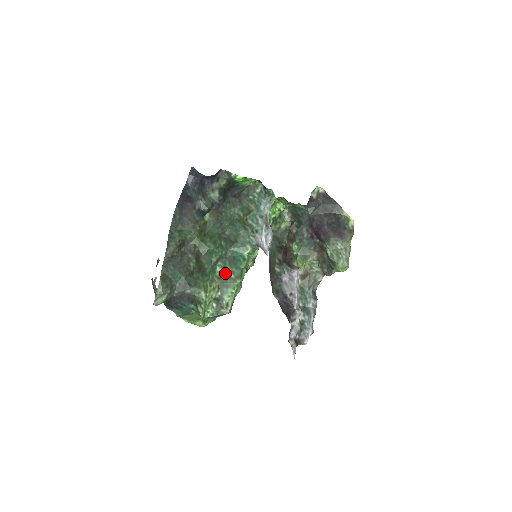
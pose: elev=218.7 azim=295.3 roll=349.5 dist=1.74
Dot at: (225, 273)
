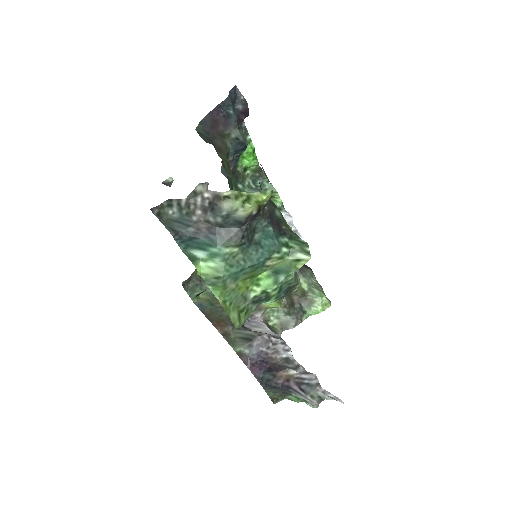
Dot at: occluded
